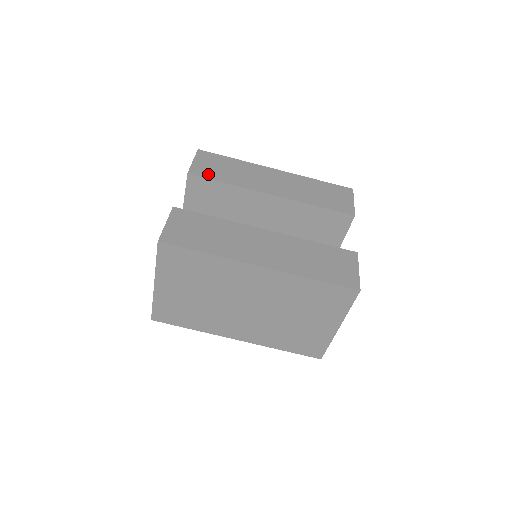
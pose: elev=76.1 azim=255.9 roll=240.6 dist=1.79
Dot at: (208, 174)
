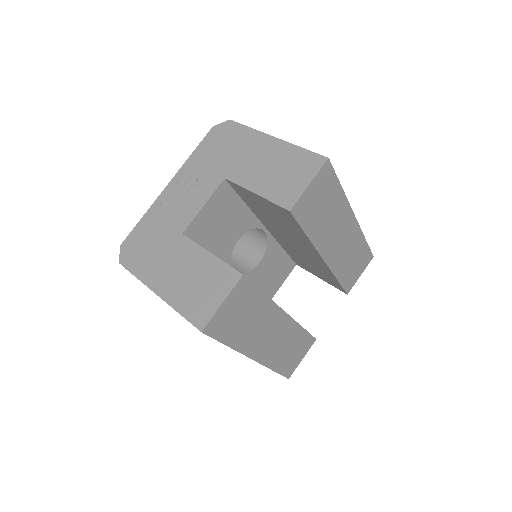
Dot at: (305, 216)
